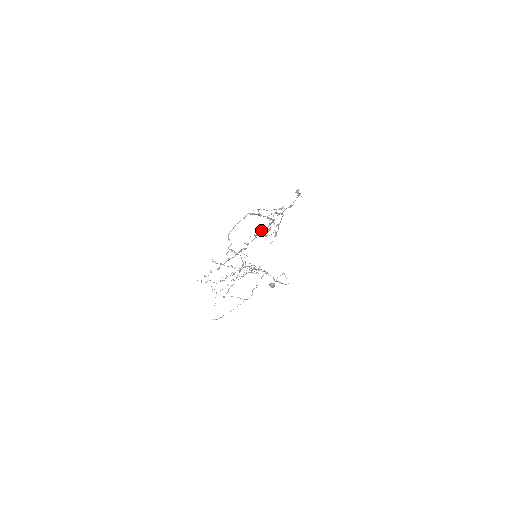
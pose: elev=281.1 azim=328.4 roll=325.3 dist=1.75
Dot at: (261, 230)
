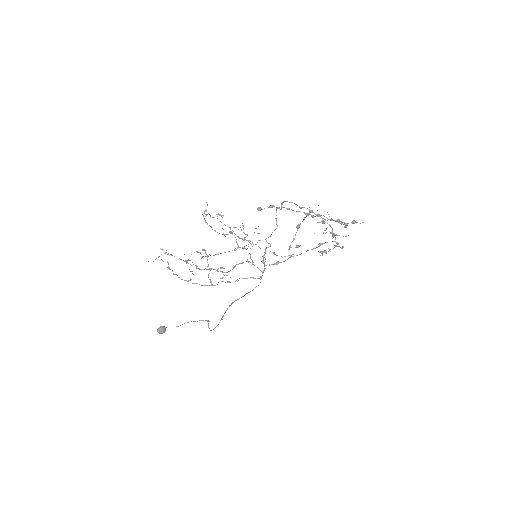
Dot at: occluded
